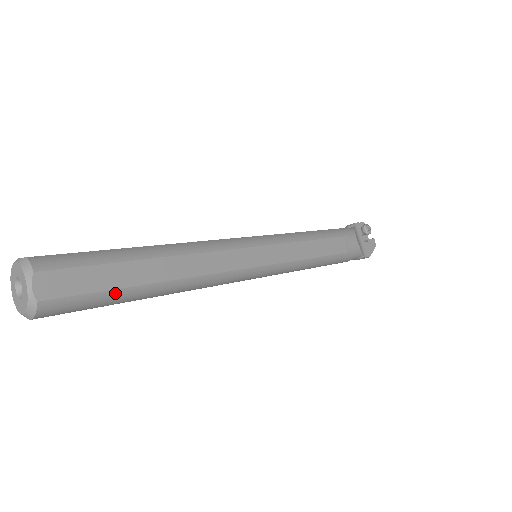
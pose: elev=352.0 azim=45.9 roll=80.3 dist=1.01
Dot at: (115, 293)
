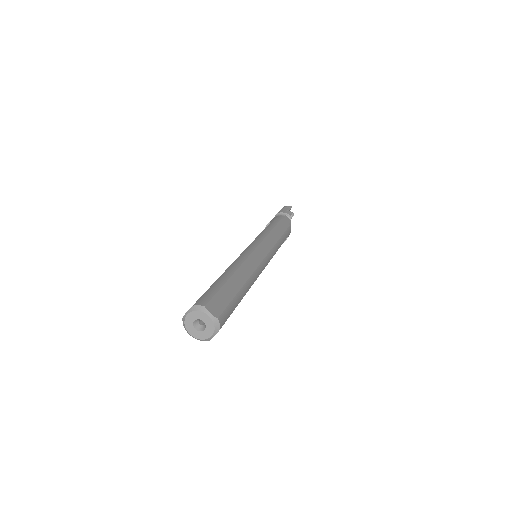
Dot at: occluded
